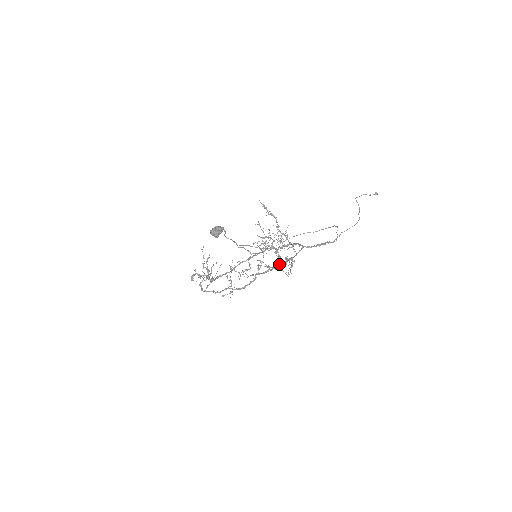
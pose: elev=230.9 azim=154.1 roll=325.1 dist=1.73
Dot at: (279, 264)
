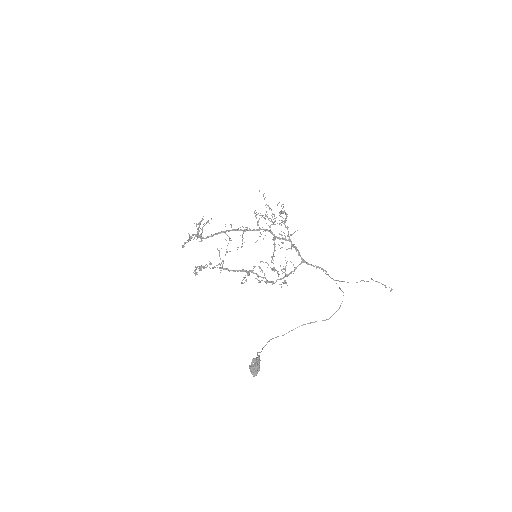
Dot at: occluded
